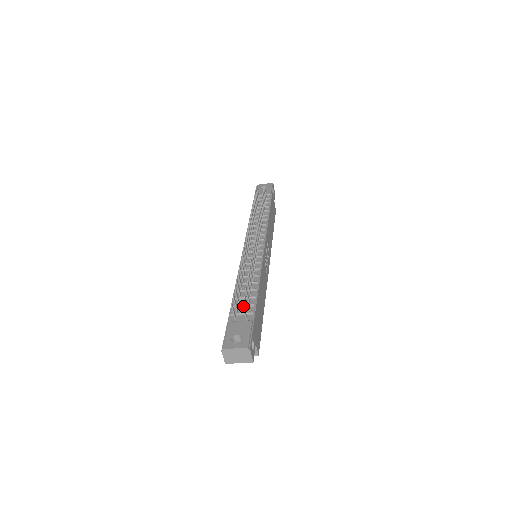
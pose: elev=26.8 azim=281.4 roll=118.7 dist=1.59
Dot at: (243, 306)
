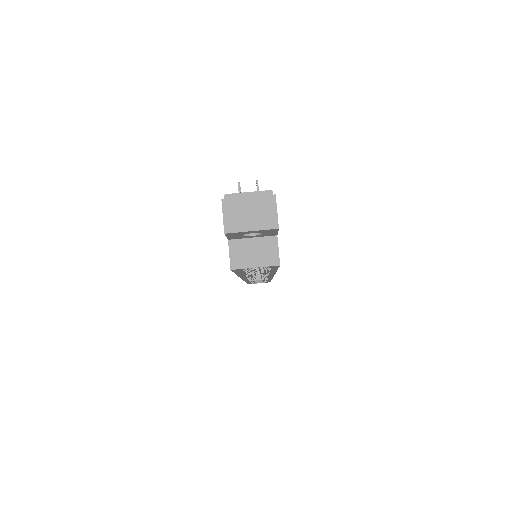
Dot at: (257, 182)
